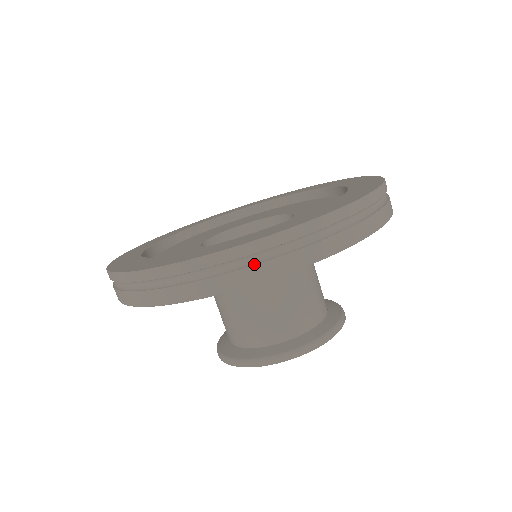
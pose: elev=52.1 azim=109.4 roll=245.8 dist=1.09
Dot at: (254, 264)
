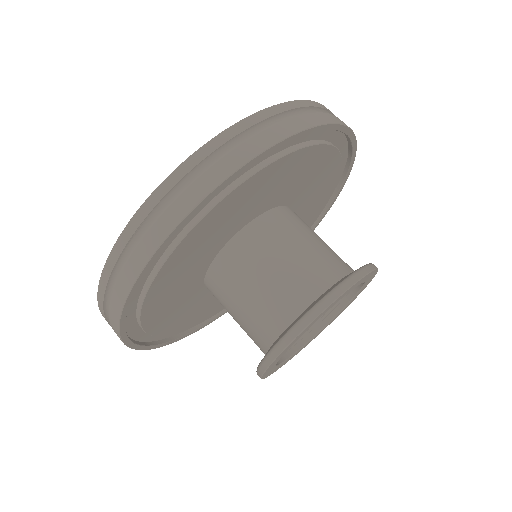
Dot at: (131, 255)
